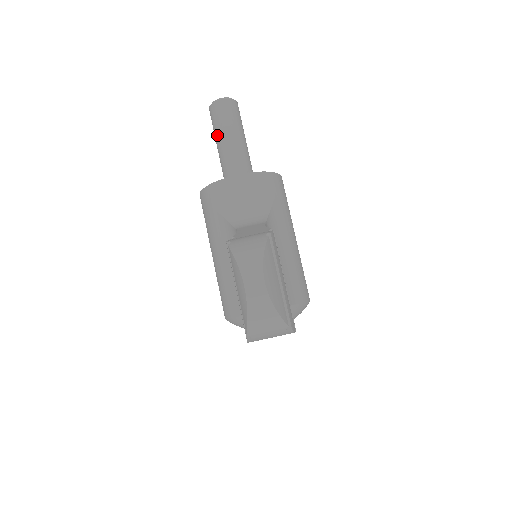
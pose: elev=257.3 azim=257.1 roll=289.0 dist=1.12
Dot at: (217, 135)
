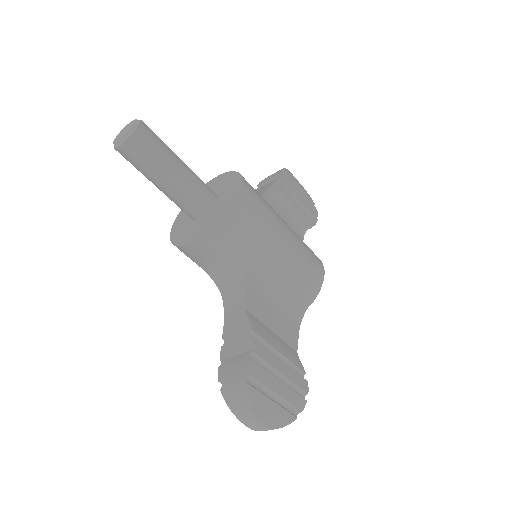
Dot at: occluded
